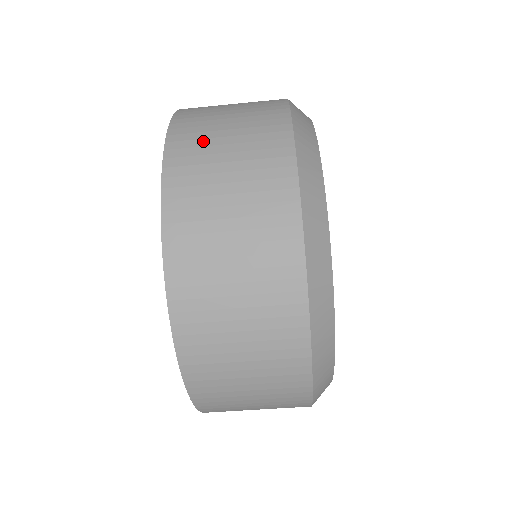
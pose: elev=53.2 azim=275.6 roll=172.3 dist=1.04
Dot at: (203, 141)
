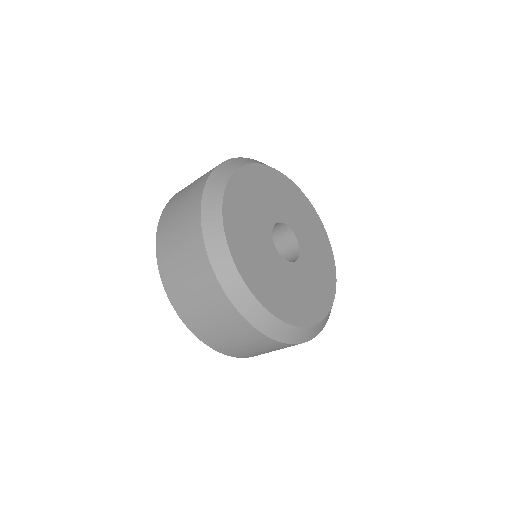
Dot at: occluded
